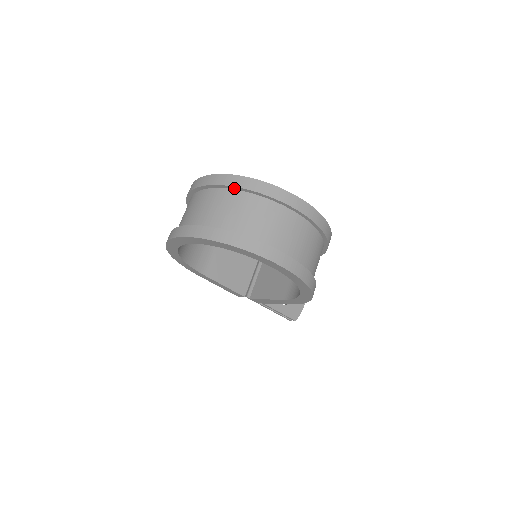
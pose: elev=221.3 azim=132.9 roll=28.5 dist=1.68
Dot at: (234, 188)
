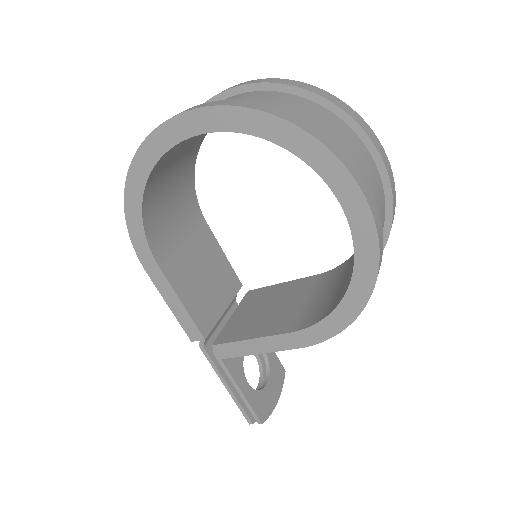
Dot at: (287, 89)
